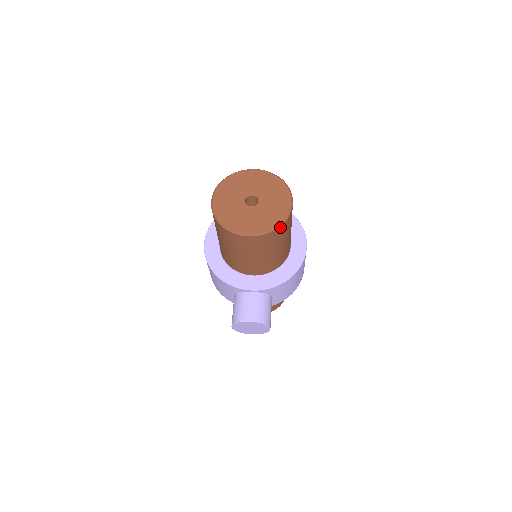
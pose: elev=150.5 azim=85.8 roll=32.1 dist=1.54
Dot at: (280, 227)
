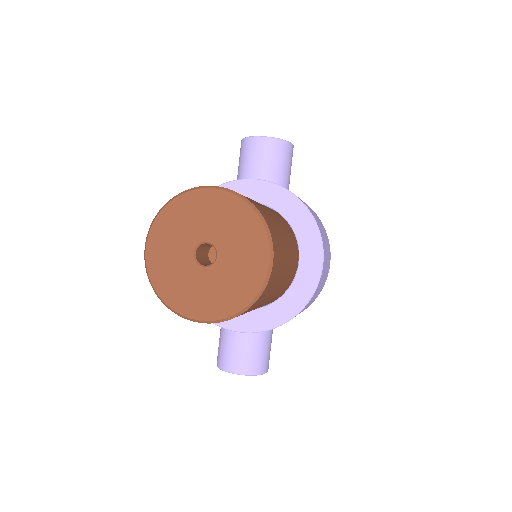
Dot at: (249, 308)
